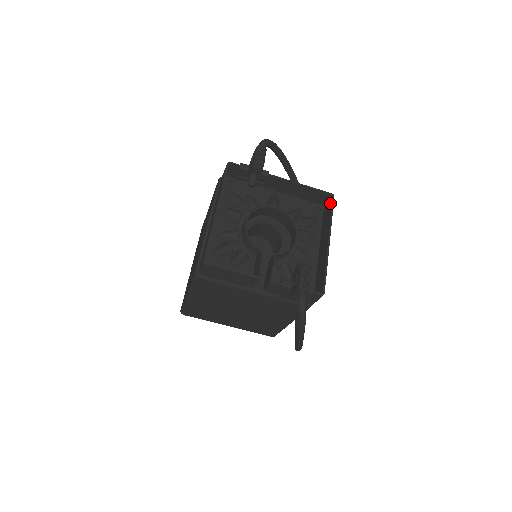
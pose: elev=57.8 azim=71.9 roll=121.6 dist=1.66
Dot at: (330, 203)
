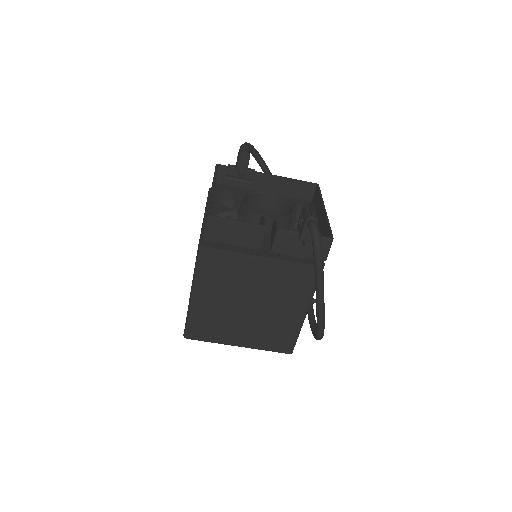
Dot at: (316, 190)
